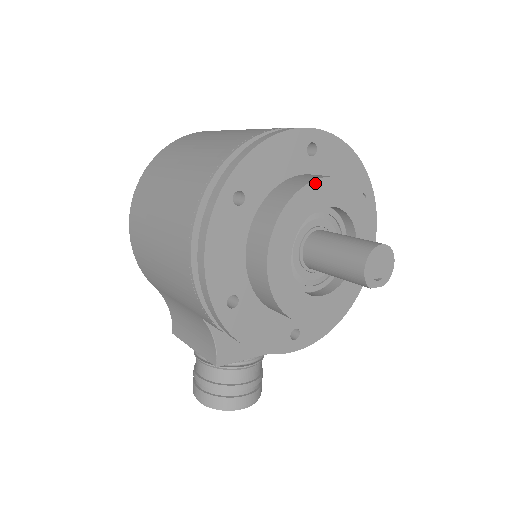
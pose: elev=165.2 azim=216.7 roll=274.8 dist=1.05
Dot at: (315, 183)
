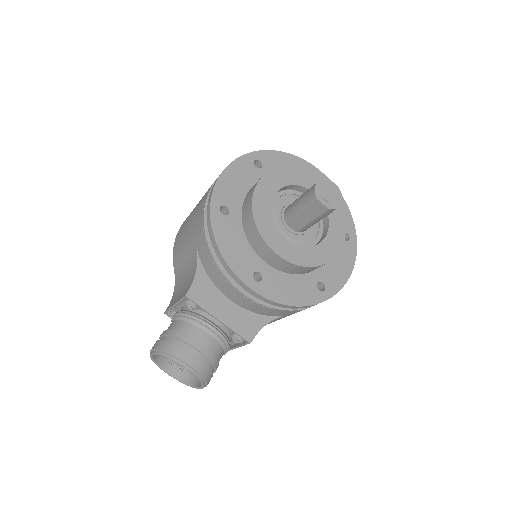
Dot at: (308, 173)
